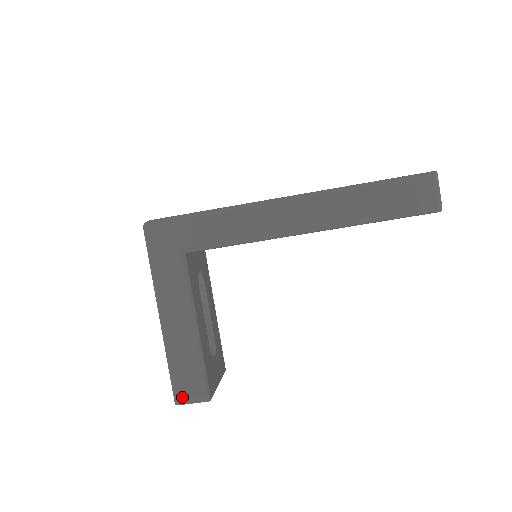
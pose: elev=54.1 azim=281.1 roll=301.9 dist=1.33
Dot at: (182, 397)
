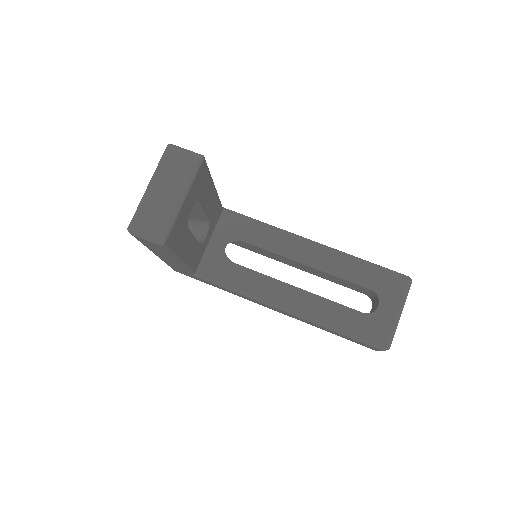
Dot at: occluded
